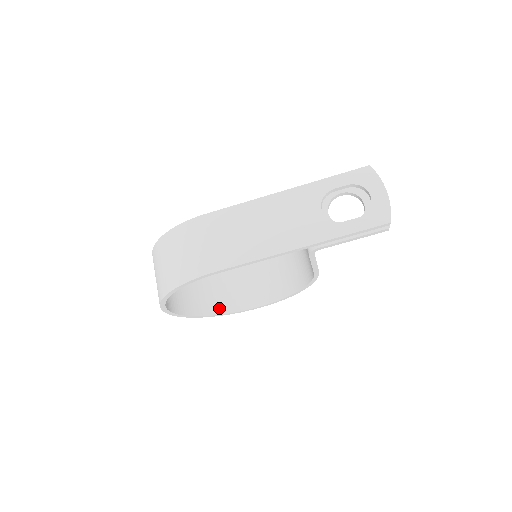
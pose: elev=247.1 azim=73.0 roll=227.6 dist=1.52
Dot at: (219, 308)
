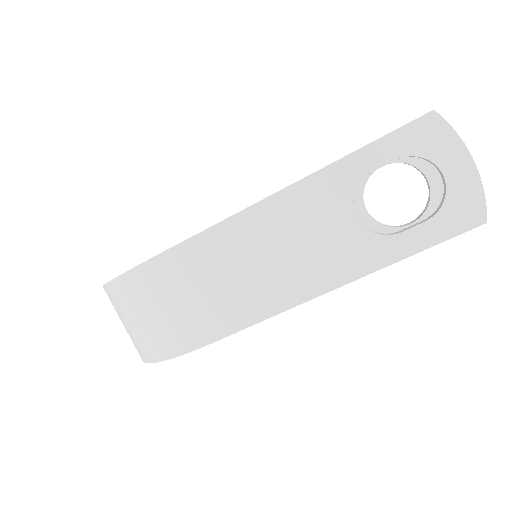
Dot at: occluded
